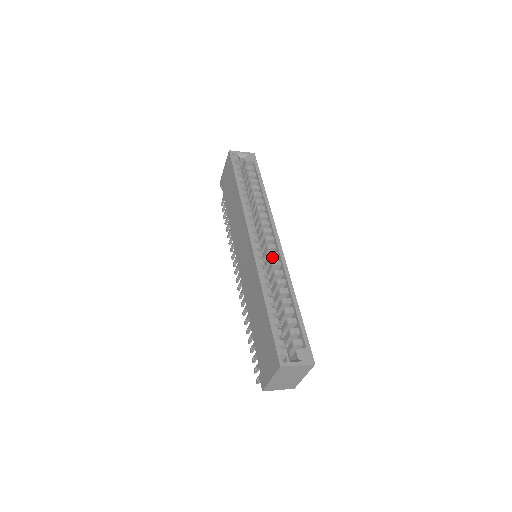
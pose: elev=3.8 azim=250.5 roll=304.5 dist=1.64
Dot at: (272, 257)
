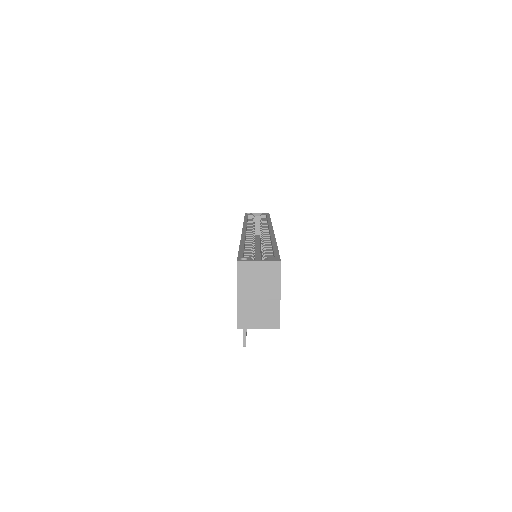
Dot at: occluded
